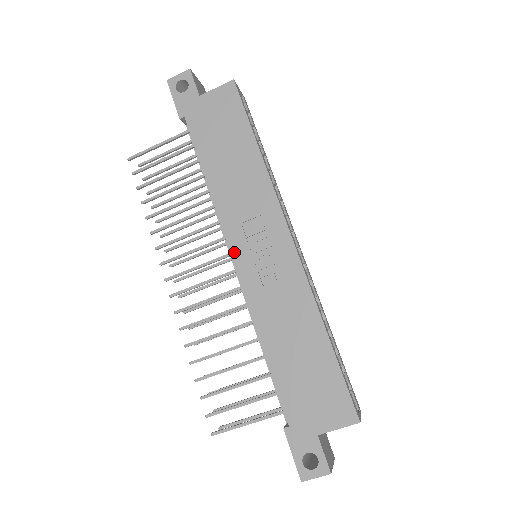
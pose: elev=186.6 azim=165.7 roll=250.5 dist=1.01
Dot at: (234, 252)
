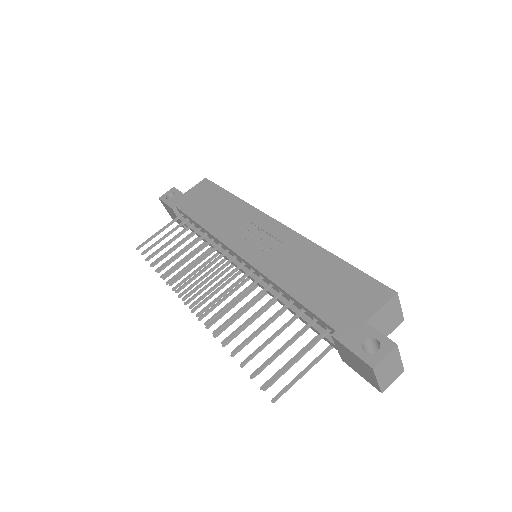
Dot at: (236, 249)
